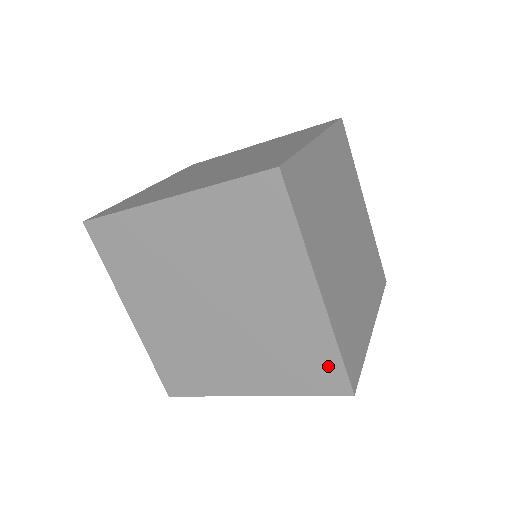
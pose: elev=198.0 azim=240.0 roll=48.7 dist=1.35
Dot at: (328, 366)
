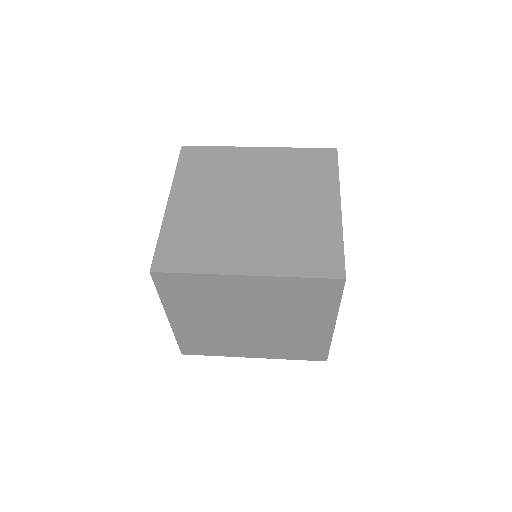
Dot at: (318, 351)
